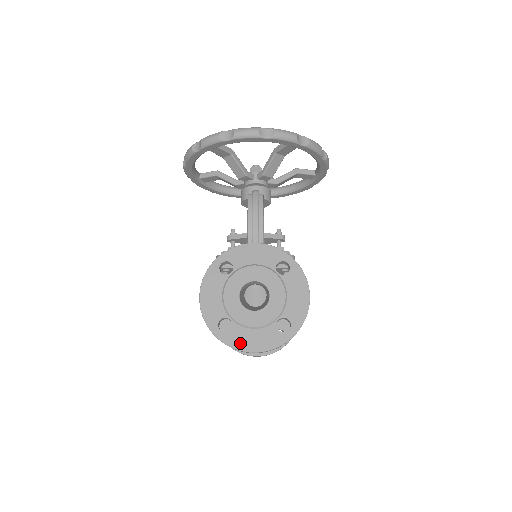
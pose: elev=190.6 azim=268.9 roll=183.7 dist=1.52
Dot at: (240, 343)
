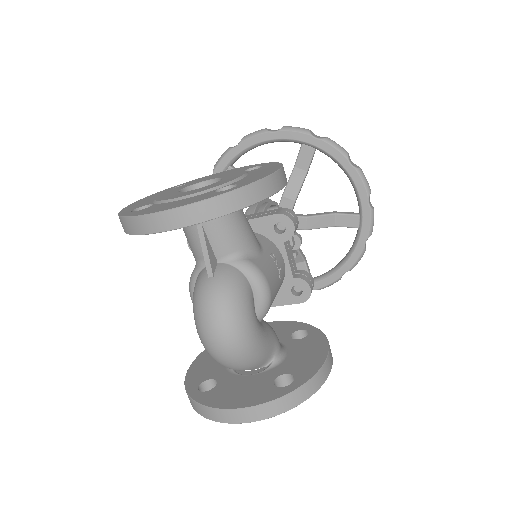
Dot at: (149, 211)
